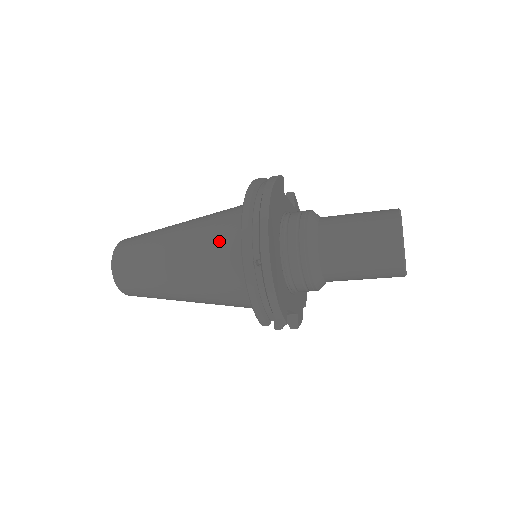
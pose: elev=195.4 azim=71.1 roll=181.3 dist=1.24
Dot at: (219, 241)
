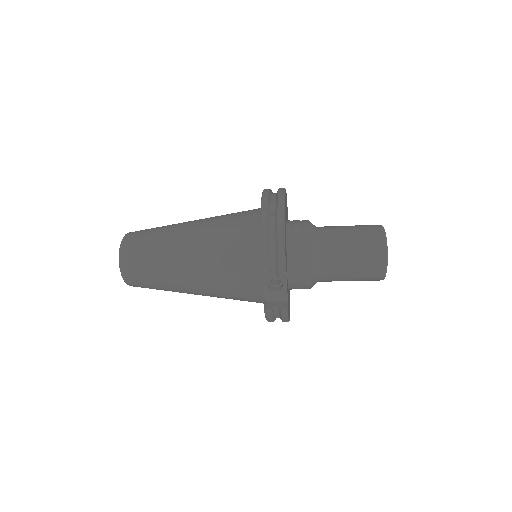
Dot at: (236, 216)
